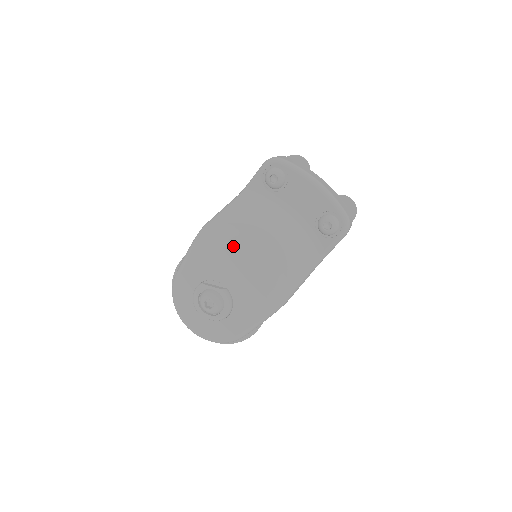
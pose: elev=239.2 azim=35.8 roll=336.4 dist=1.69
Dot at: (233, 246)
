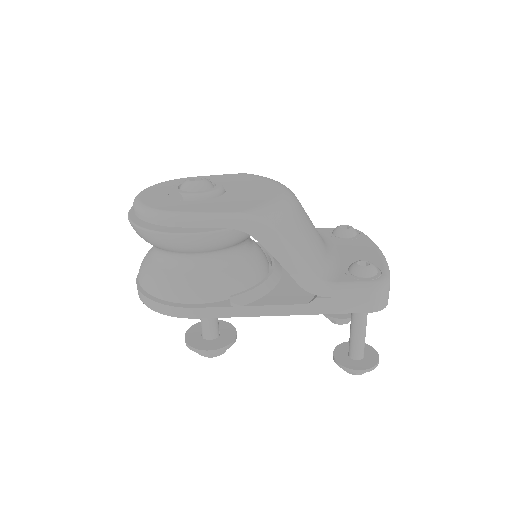
Dot at: (275, 183)
